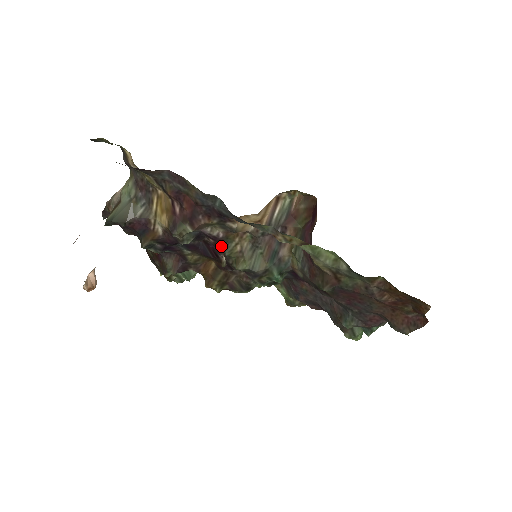
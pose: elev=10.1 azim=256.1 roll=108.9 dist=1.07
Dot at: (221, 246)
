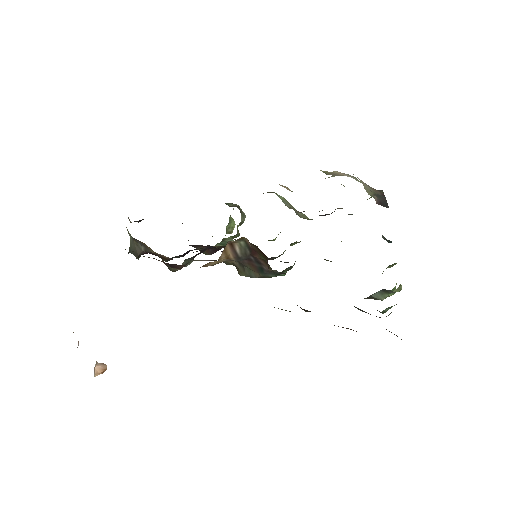
Dot at: occluded
